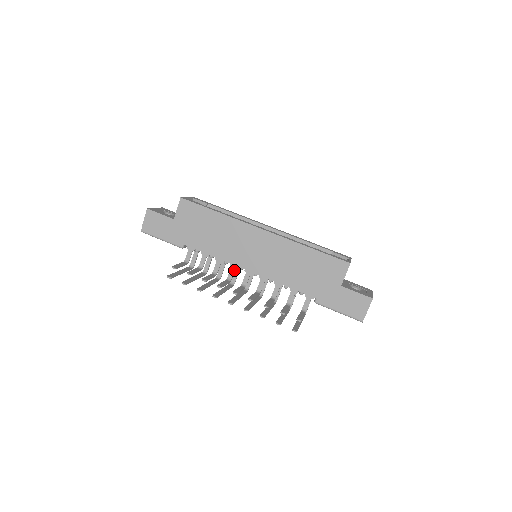
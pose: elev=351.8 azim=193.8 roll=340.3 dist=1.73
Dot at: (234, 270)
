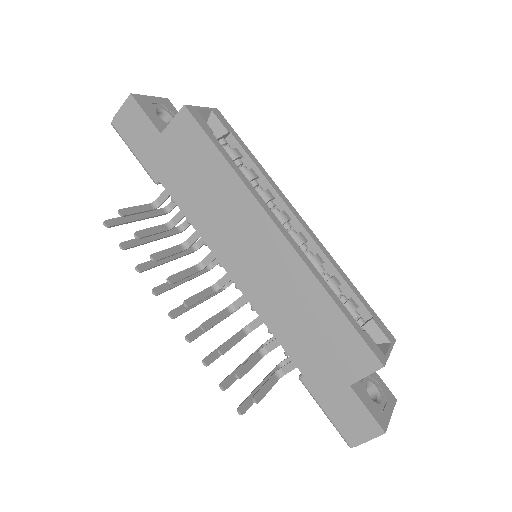
Dot at: (213, 258)
